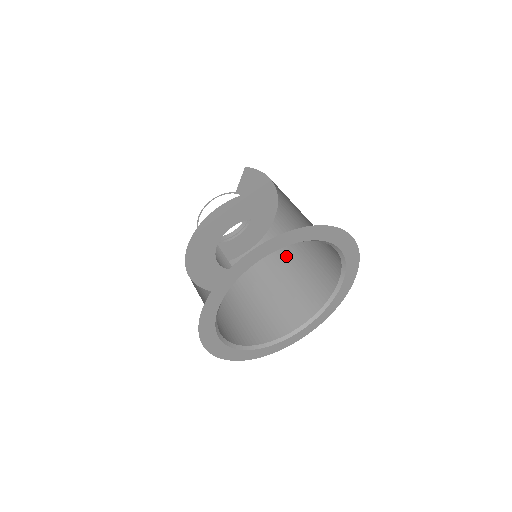
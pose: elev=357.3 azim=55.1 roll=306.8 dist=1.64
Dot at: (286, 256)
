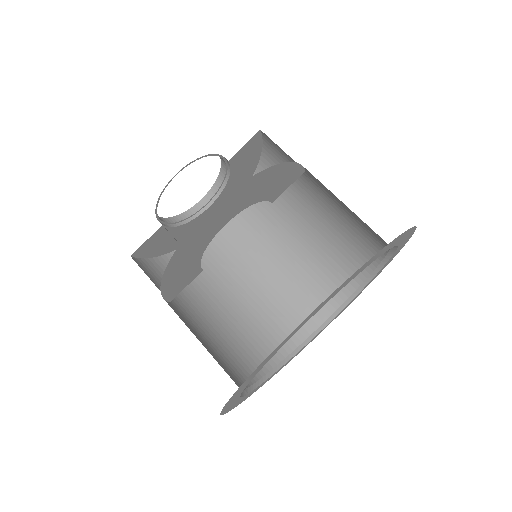
Dot at: (241, 268)
